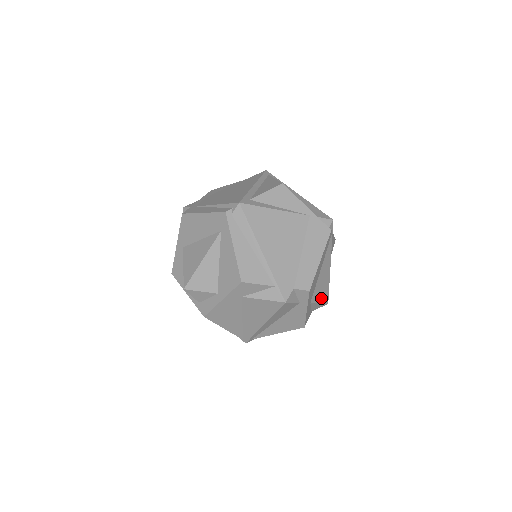
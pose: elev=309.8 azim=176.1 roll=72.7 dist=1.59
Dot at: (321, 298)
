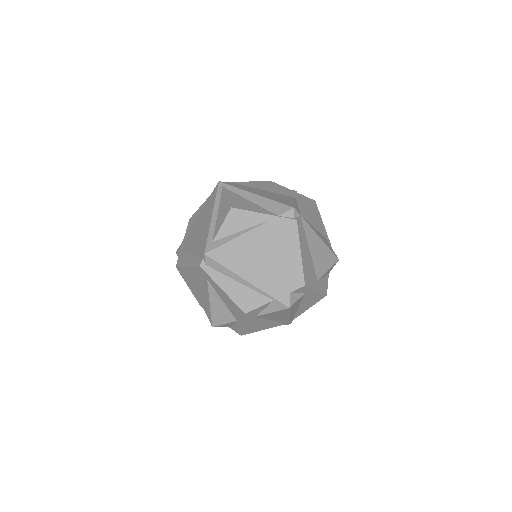
Dot at: (327, 265)
